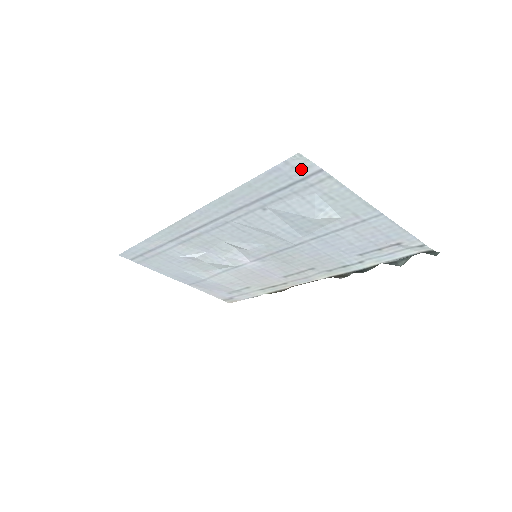
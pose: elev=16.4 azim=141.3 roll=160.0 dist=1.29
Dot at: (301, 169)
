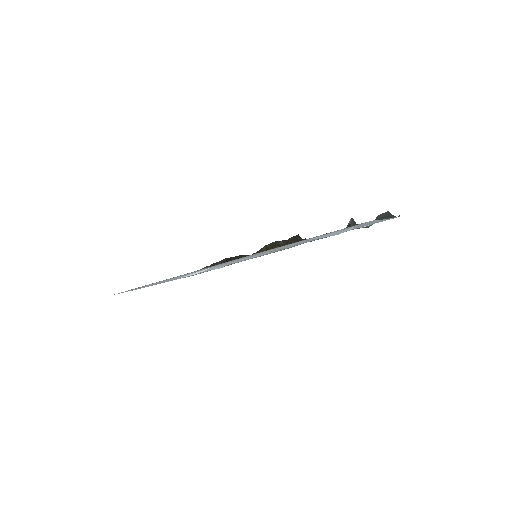
Dot at: occluded
